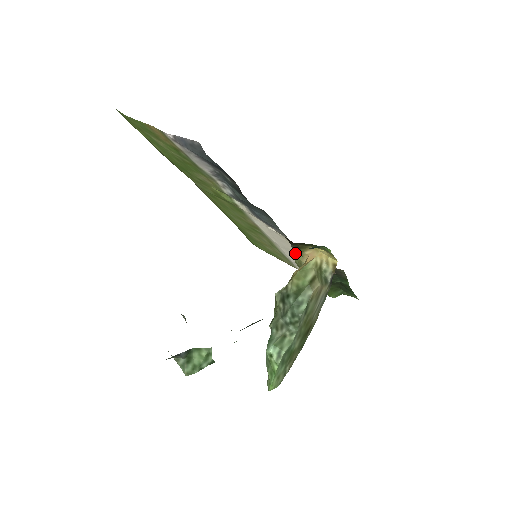
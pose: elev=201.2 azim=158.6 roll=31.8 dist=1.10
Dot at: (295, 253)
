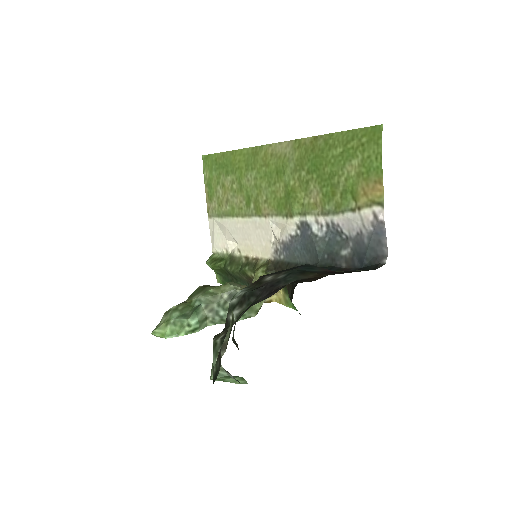
Dot at: occluded
